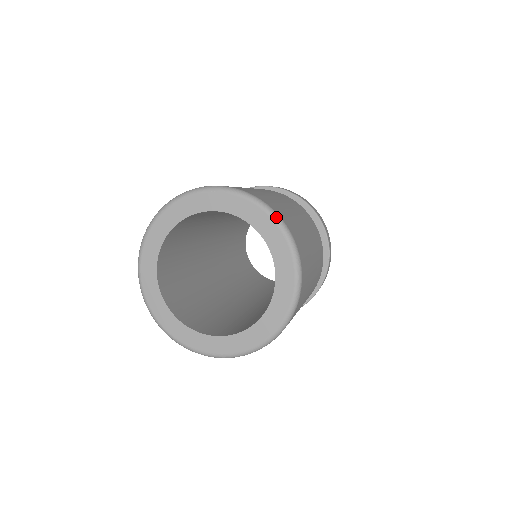
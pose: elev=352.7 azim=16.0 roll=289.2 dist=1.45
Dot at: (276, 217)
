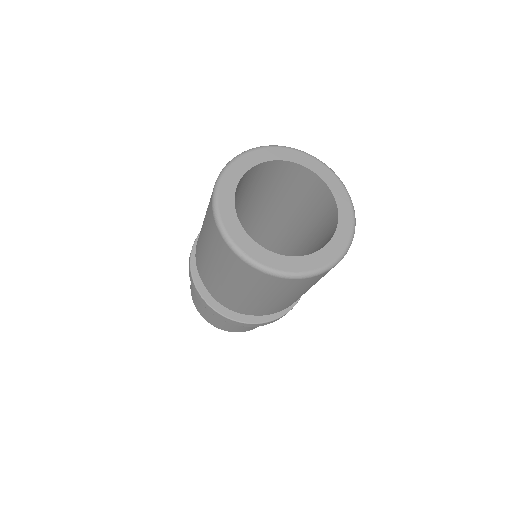
Dot at: occluded
